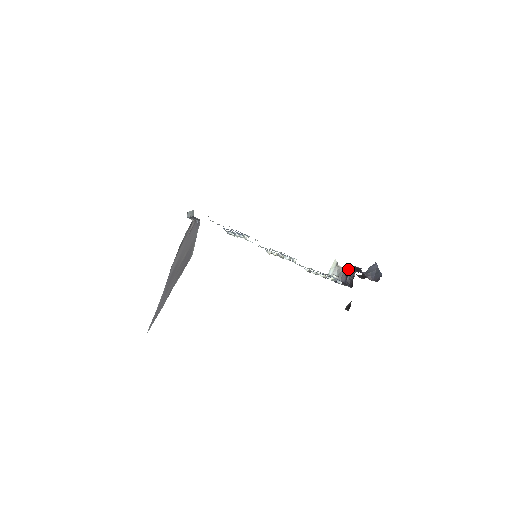
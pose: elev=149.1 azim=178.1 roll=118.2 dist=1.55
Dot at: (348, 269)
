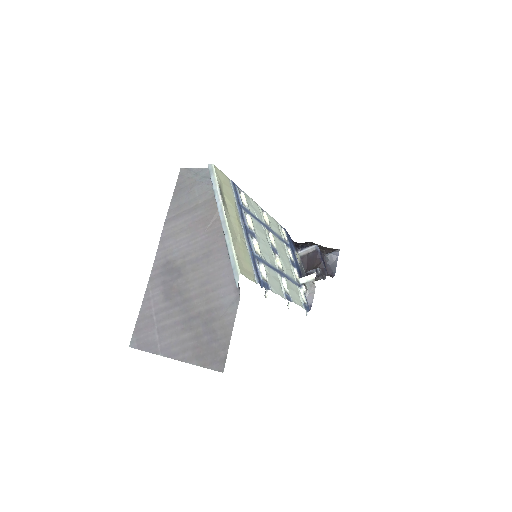
Dot at: (316, 254)
